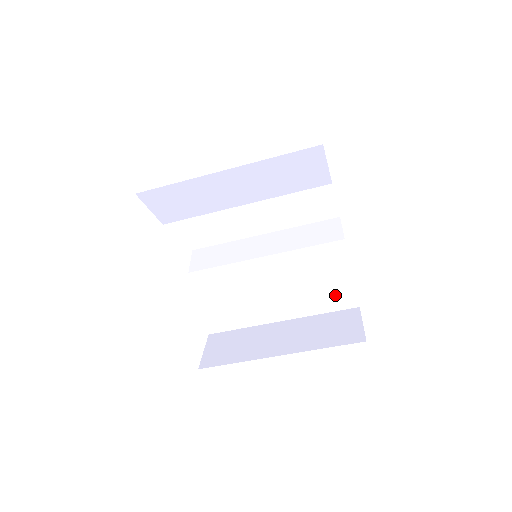
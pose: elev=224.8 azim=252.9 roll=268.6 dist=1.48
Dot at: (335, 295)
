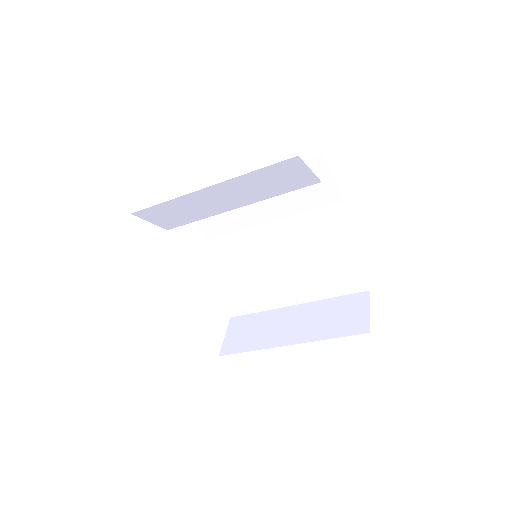
Dot at: (344, 280)
